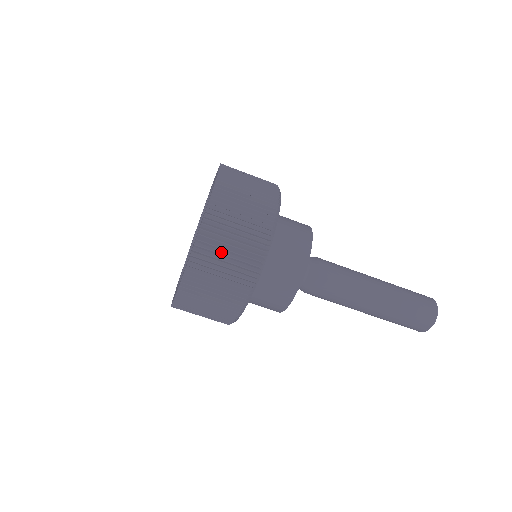
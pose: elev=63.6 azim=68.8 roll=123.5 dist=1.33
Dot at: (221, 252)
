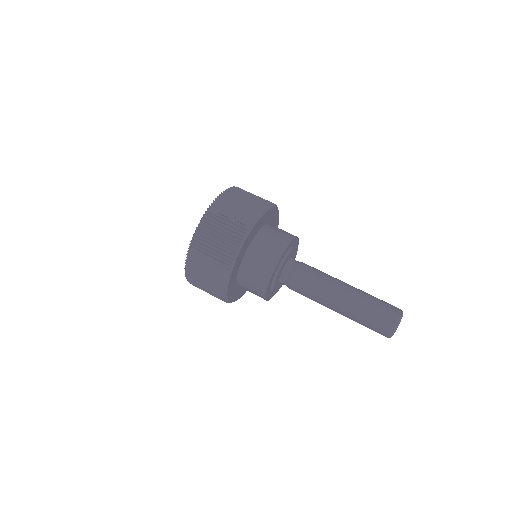
Dot at: (209, 245)
